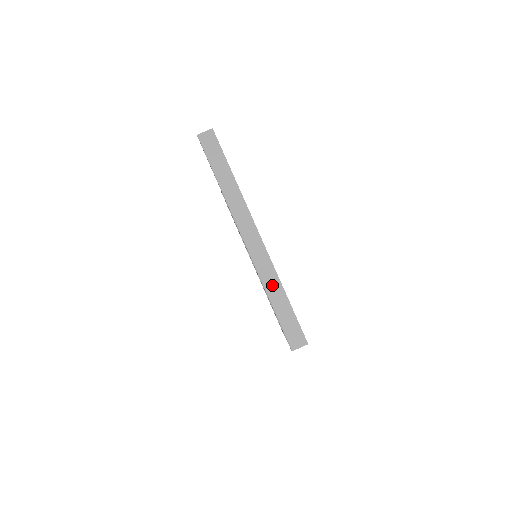
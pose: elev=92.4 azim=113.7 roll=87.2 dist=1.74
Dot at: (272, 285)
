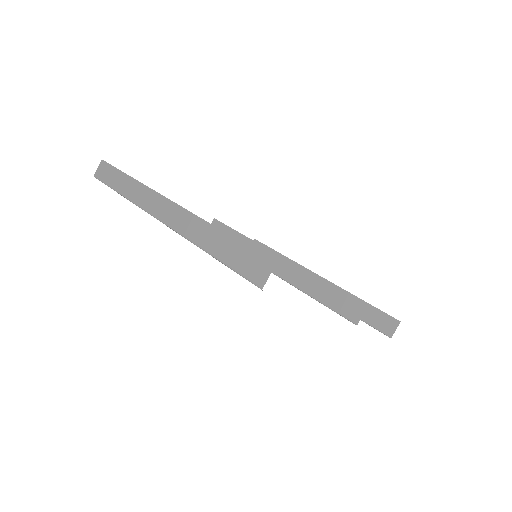
Dot at: (202, 235)
